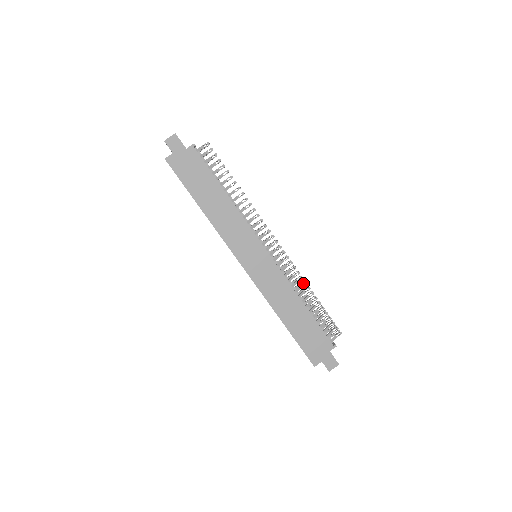
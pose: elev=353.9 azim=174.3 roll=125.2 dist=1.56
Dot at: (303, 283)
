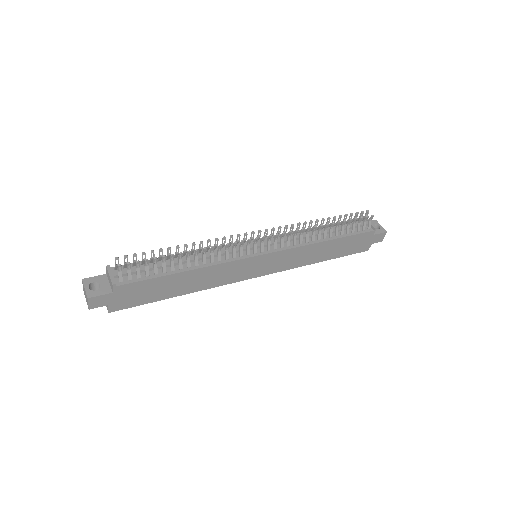
Dot at: (313, 230)
